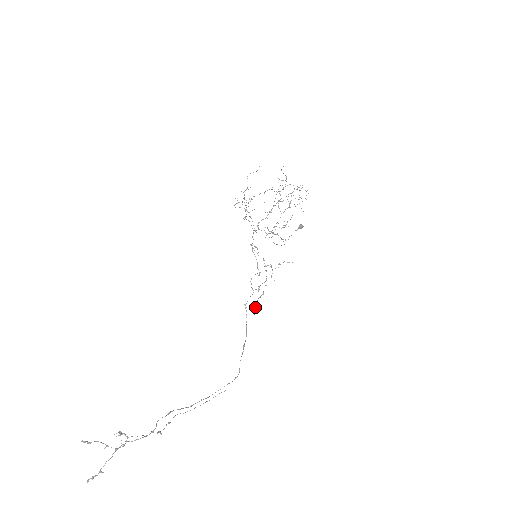
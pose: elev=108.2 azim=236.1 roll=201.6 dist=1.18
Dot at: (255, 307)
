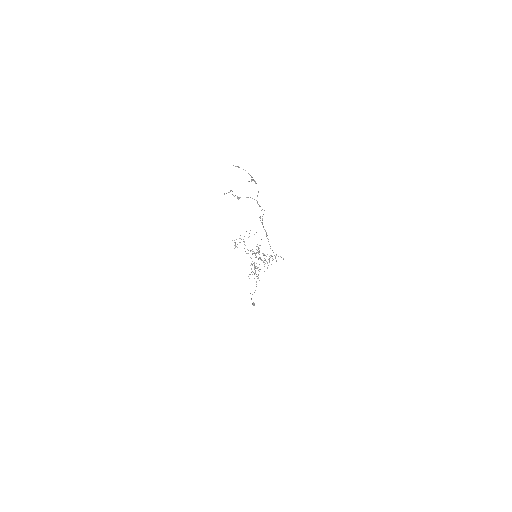
Dot at: (269, 260)
